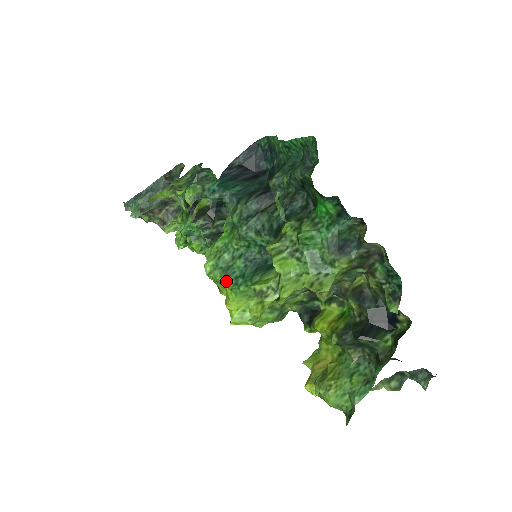
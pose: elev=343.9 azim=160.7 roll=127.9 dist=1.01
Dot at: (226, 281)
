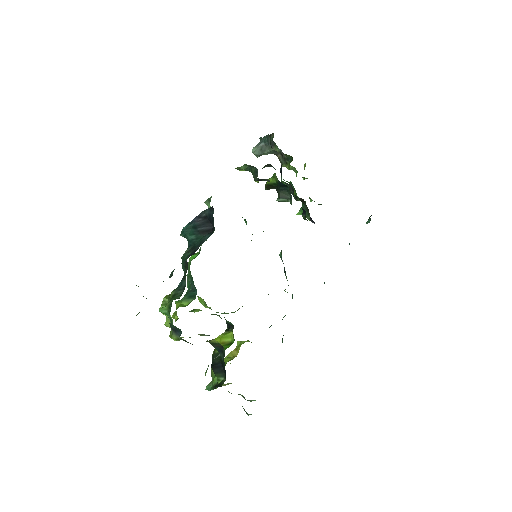
Dot at: (187, 283)
